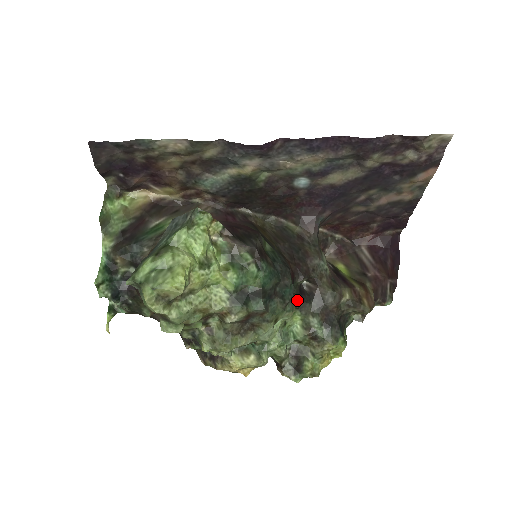
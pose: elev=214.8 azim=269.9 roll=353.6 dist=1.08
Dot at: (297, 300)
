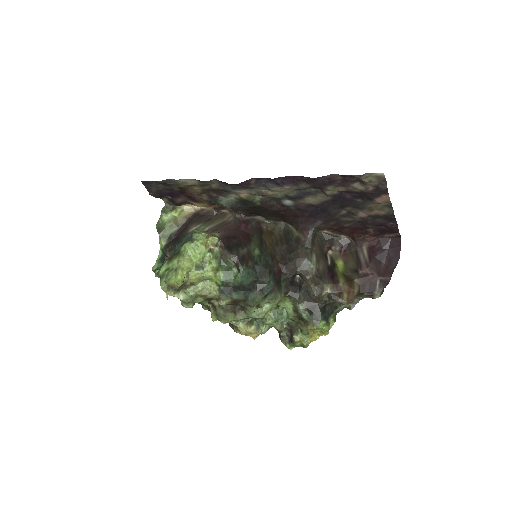
Dot at: (286, 290)
